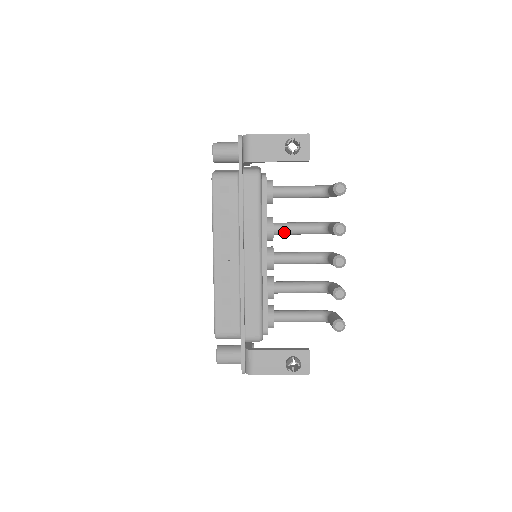
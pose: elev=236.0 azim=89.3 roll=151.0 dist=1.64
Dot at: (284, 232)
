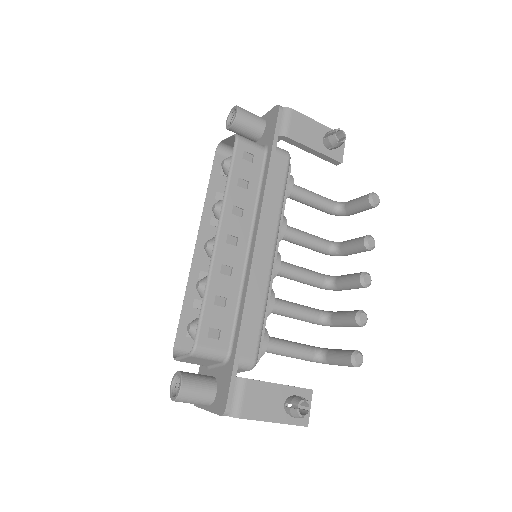
Dot at: (292, 237)
